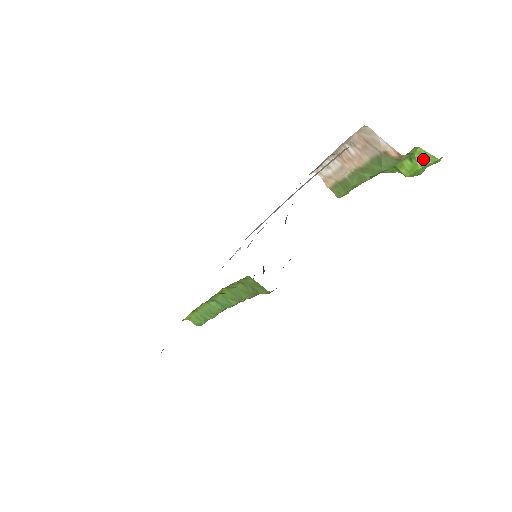
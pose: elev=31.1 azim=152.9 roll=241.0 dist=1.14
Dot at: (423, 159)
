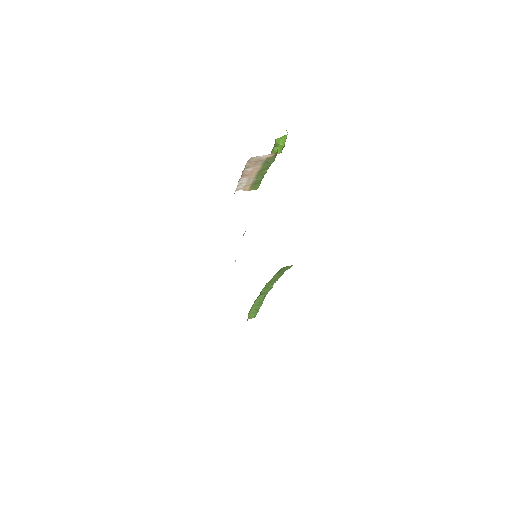
Dot at: (282, 141)
